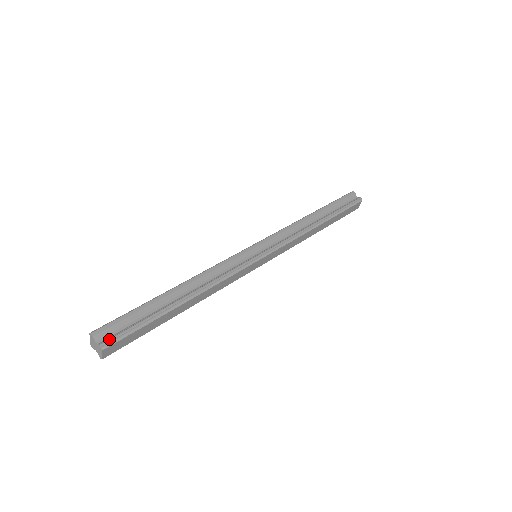
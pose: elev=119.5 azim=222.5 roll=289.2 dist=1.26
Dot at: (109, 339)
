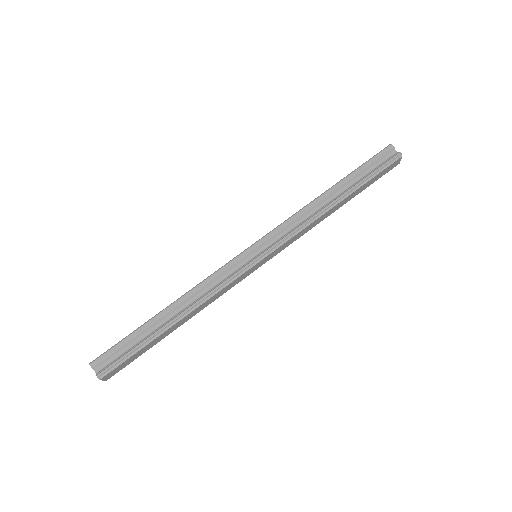
Dot at: (104, 370)
